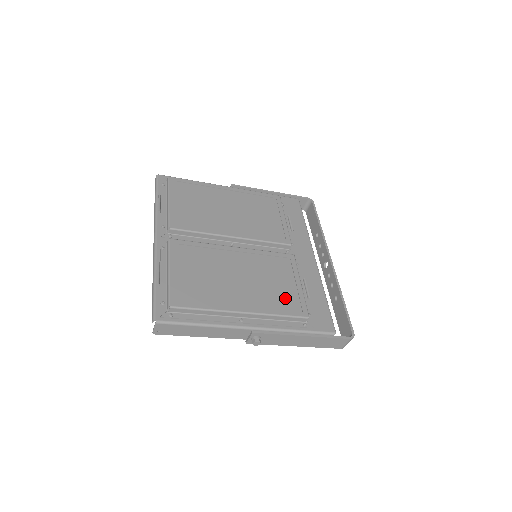
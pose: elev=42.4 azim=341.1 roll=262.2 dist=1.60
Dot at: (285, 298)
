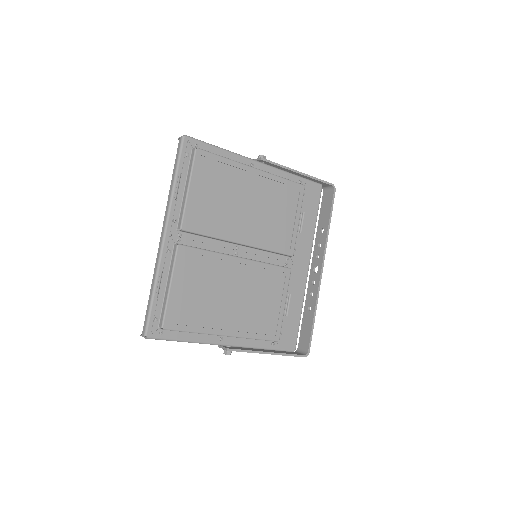
Dot at: (266, 320)
